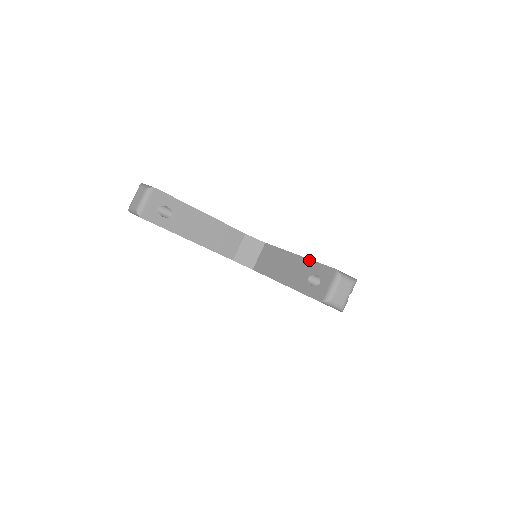
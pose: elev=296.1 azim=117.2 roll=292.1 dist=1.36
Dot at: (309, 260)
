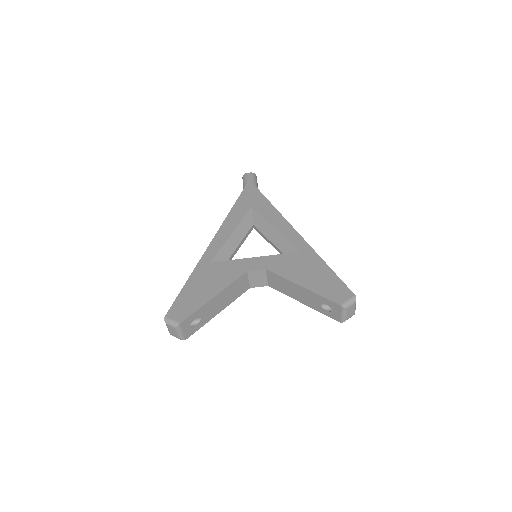
Dot at: (314, 293)
